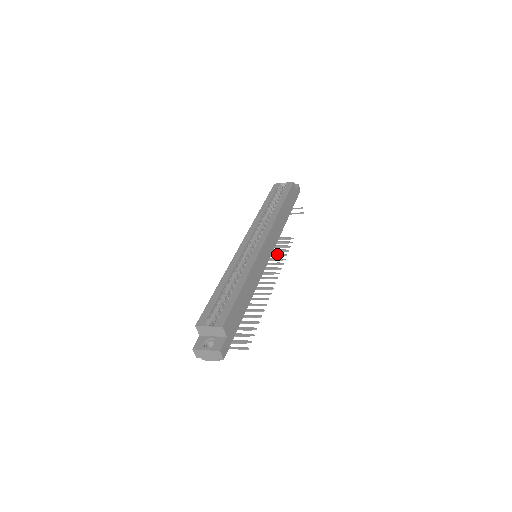
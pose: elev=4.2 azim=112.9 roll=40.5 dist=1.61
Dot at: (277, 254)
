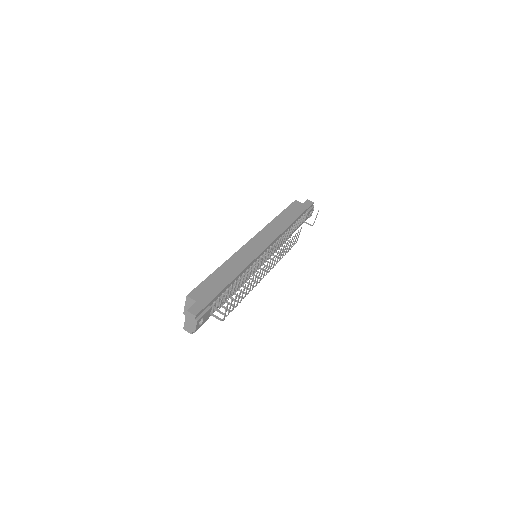
Dot at: (280, 244)
